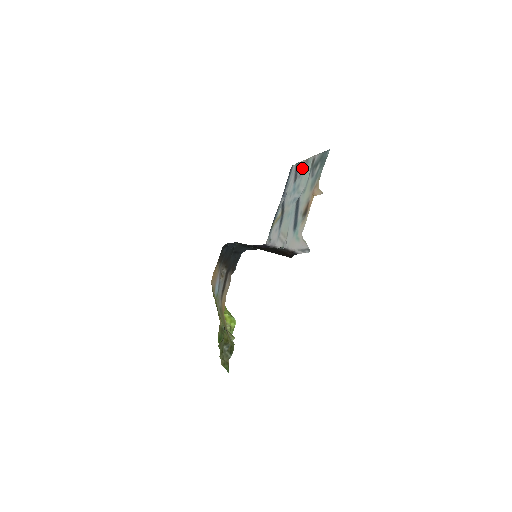
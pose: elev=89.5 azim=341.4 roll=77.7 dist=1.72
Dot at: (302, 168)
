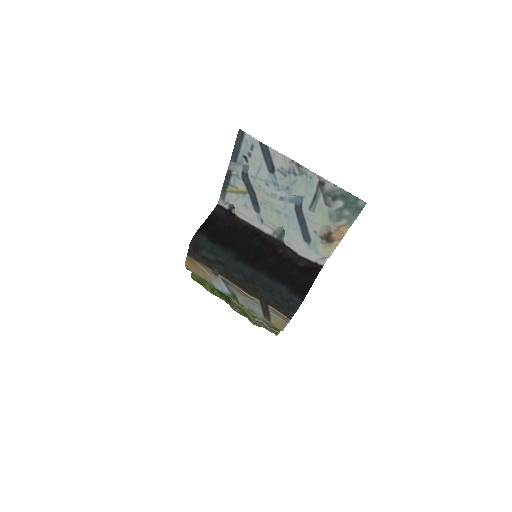
Dot at: (288, 168)
